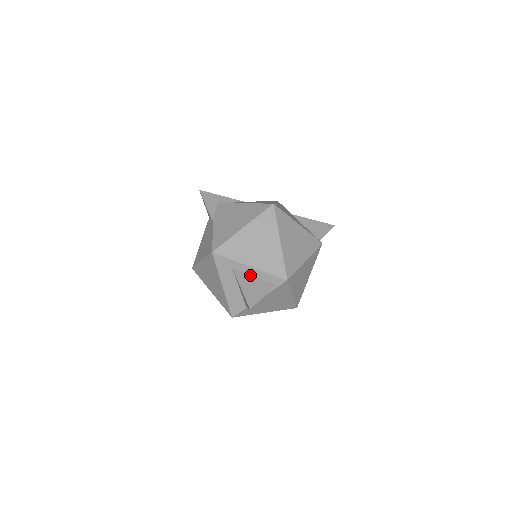
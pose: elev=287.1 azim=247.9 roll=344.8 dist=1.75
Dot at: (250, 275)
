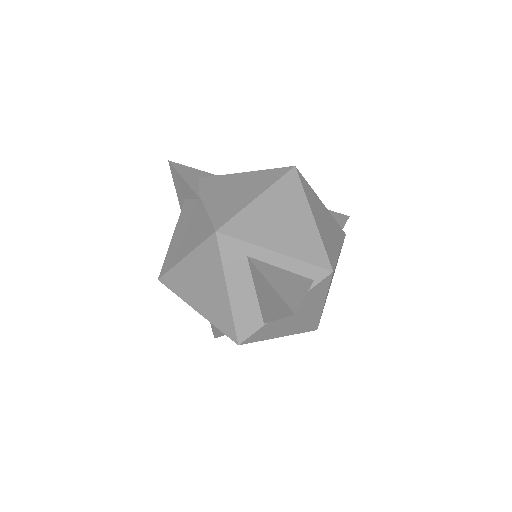
Dot at: (276, 267)
